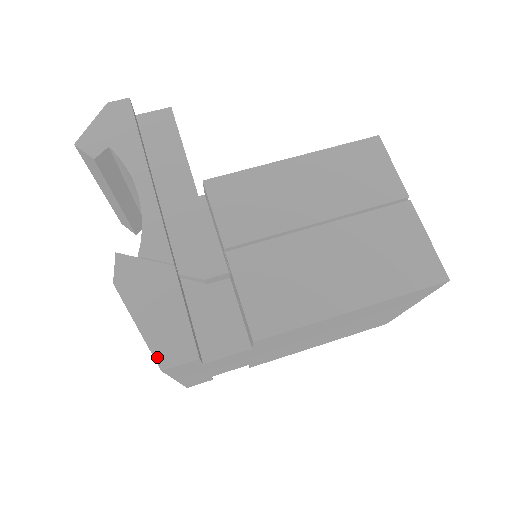
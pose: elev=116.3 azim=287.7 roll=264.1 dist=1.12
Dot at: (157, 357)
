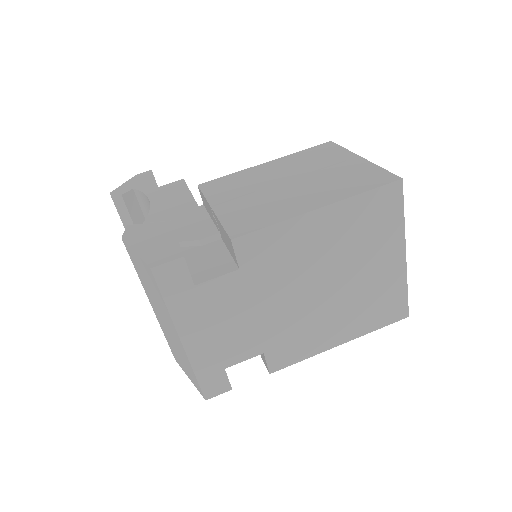
Dot at: (148, 262)
